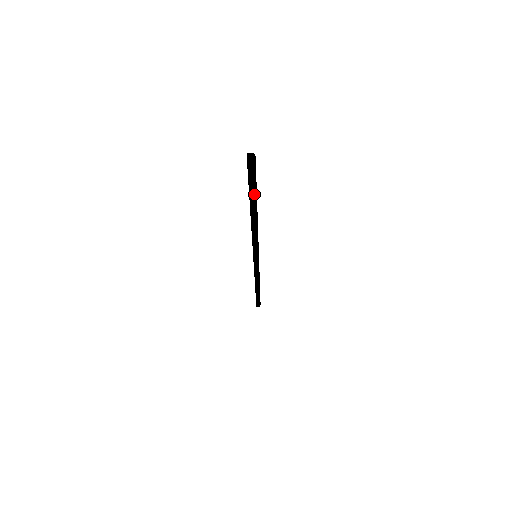
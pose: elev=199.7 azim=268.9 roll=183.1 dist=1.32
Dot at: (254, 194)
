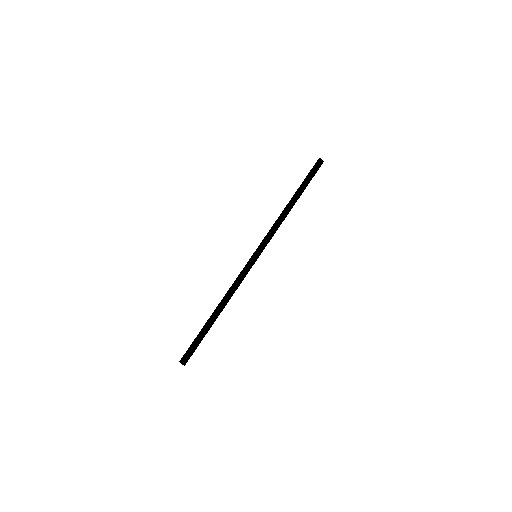
Dot at: occluded
